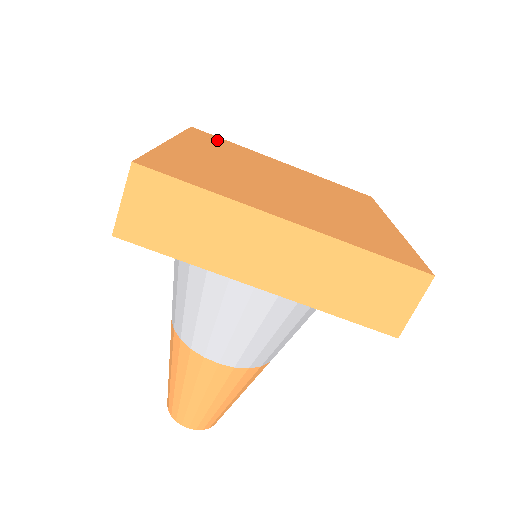
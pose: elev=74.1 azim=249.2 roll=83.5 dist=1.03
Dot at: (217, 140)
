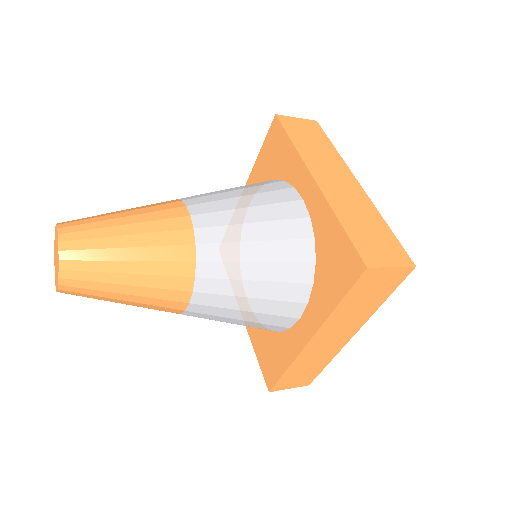
Dot at: occluded
